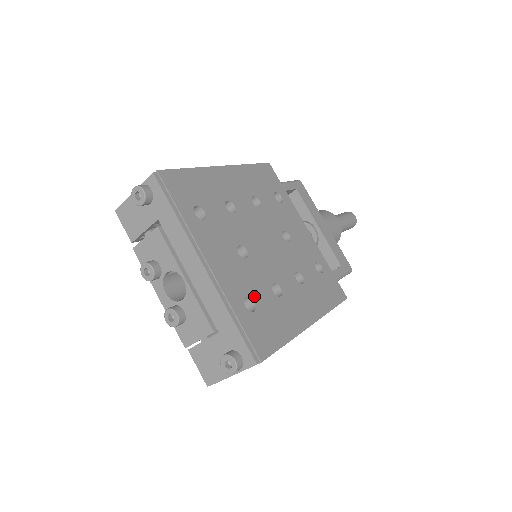
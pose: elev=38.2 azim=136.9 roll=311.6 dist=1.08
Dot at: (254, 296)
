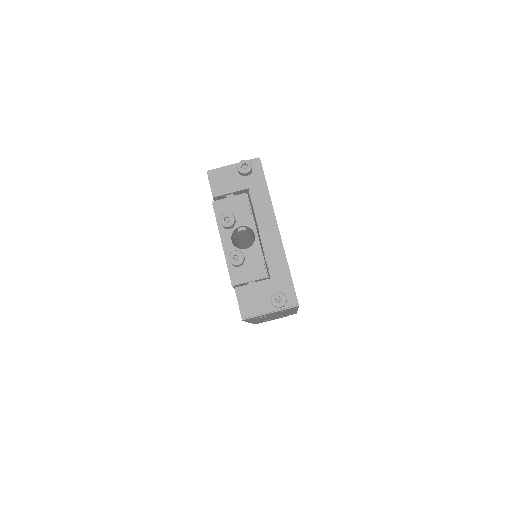
Dot at: occluded
